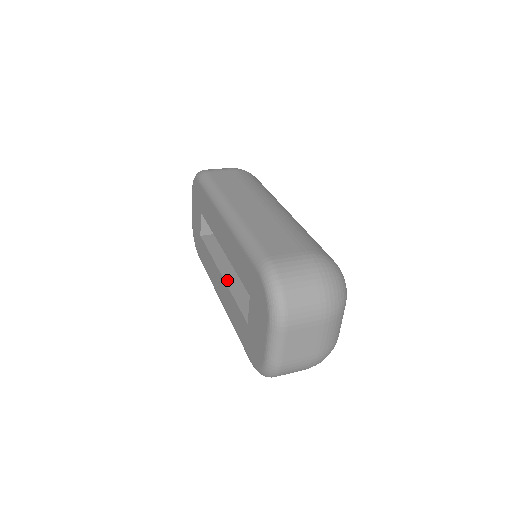
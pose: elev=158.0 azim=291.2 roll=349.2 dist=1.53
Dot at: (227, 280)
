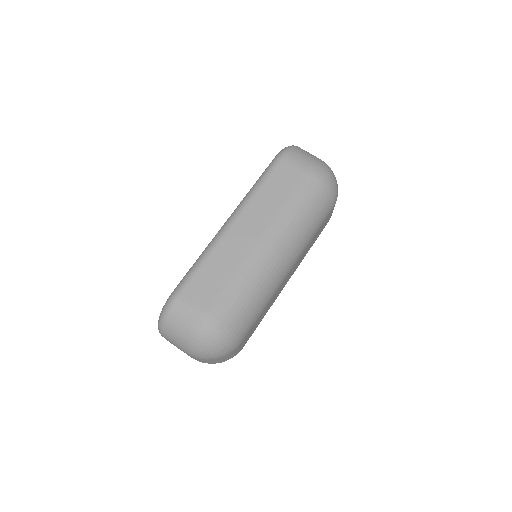
Dot at: occluded
